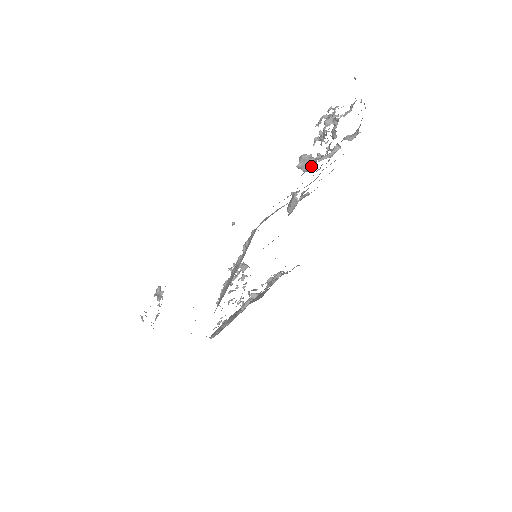
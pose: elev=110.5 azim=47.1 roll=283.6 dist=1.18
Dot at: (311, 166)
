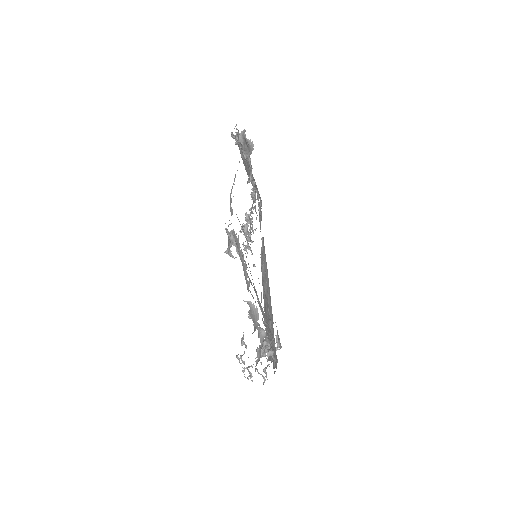
Dot at: occluded
